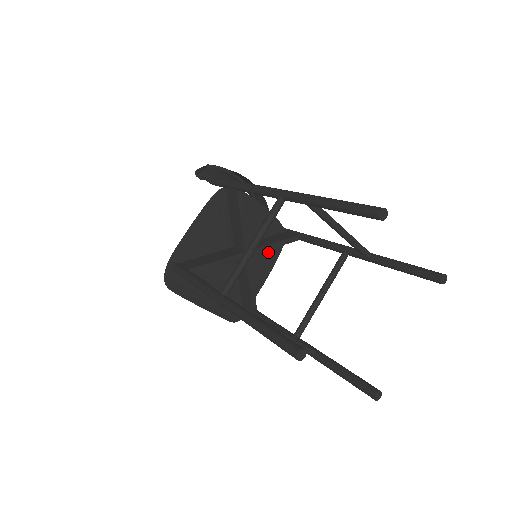
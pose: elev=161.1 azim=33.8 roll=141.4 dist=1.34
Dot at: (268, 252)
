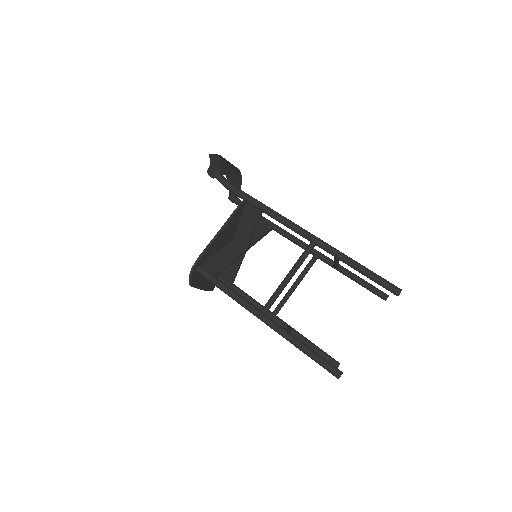
Dot at: occluded
